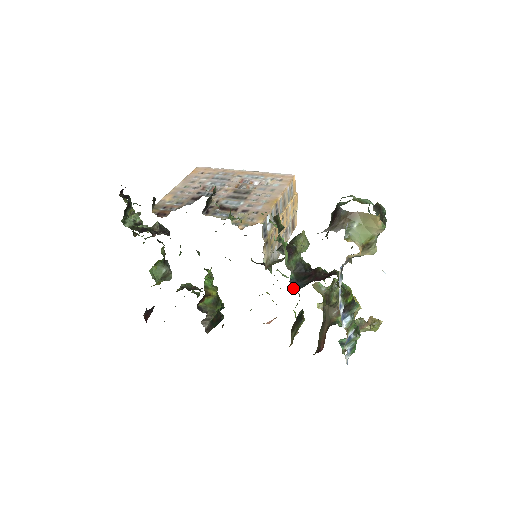
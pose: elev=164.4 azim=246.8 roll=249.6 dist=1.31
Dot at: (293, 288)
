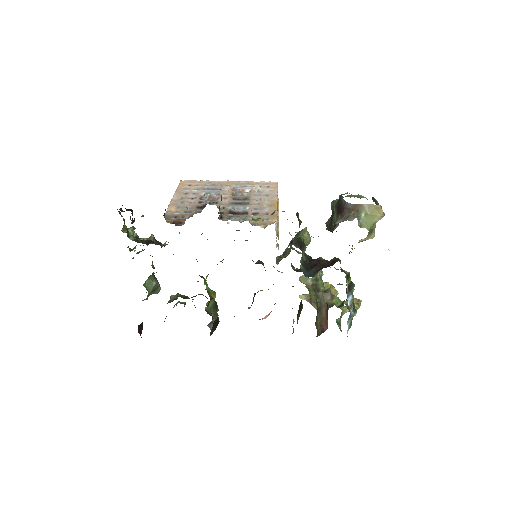
Dot at: occluded
